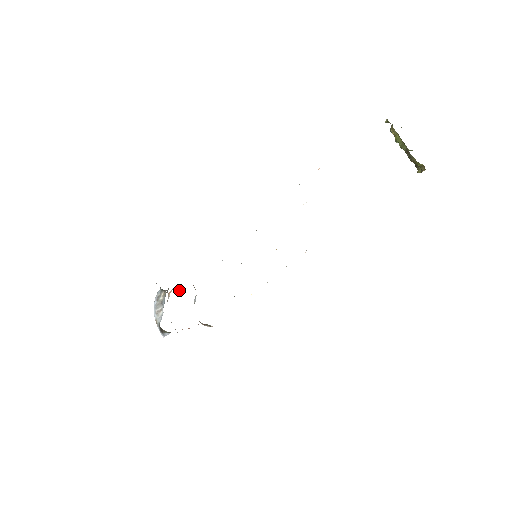
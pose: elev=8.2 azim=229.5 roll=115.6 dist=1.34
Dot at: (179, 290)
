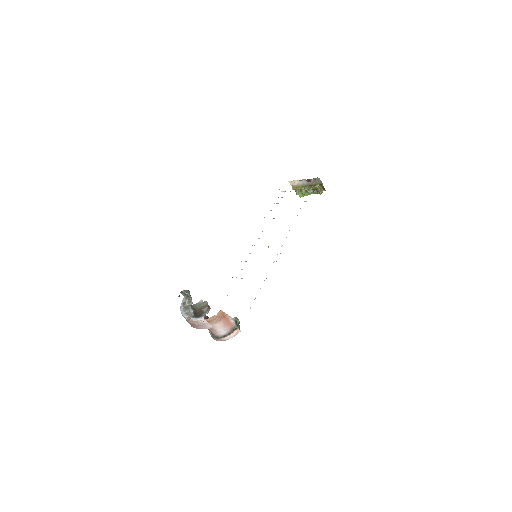
Dot at: occluded
